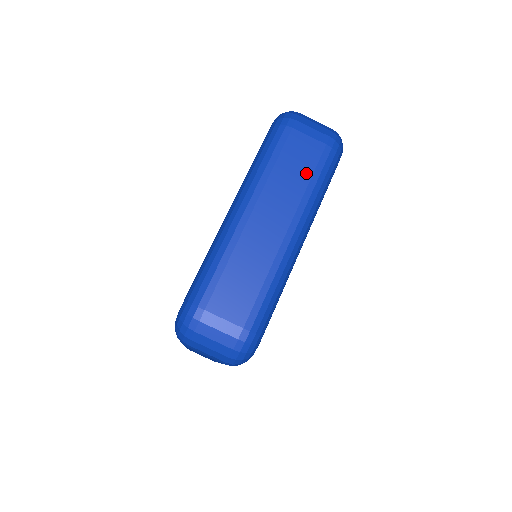
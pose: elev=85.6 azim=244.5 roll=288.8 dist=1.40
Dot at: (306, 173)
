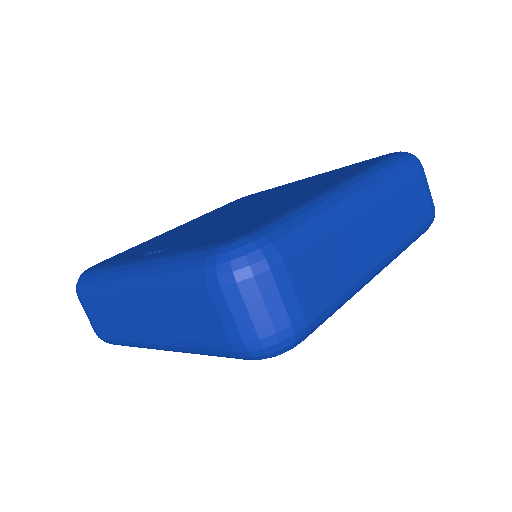
Dot at: (412, 218)
